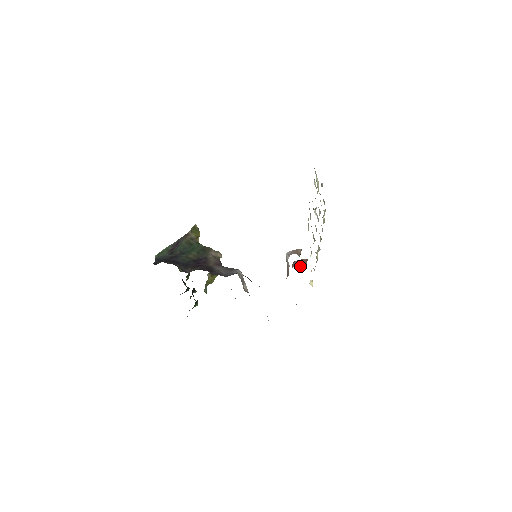
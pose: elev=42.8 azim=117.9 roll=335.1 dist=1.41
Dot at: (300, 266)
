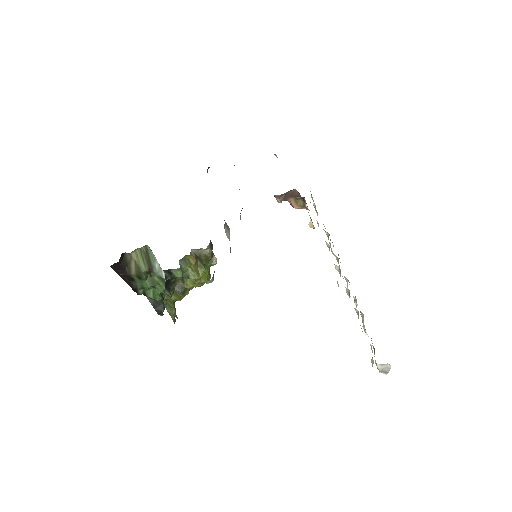
Dot at: occluded
